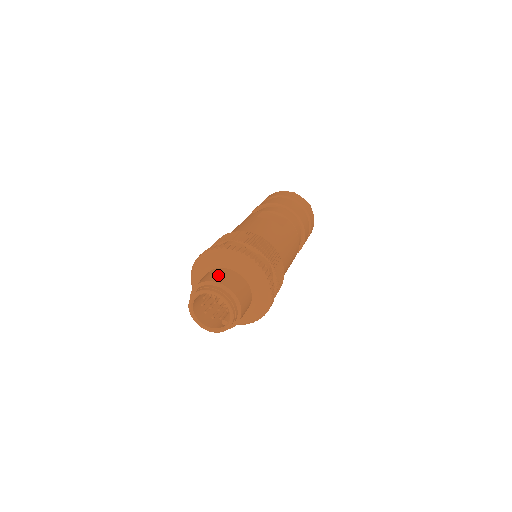
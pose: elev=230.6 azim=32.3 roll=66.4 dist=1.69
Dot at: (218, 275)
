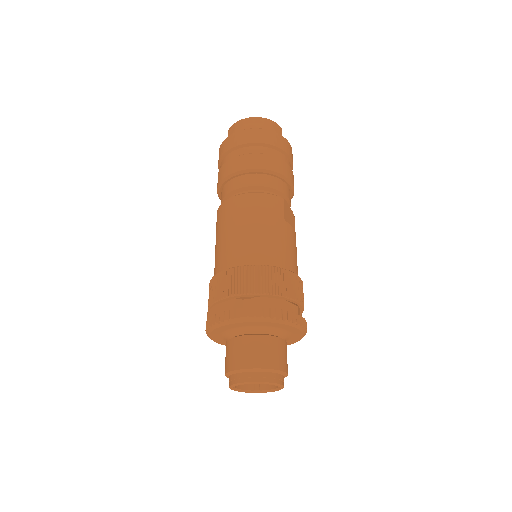
Dot at: (282, 356)
